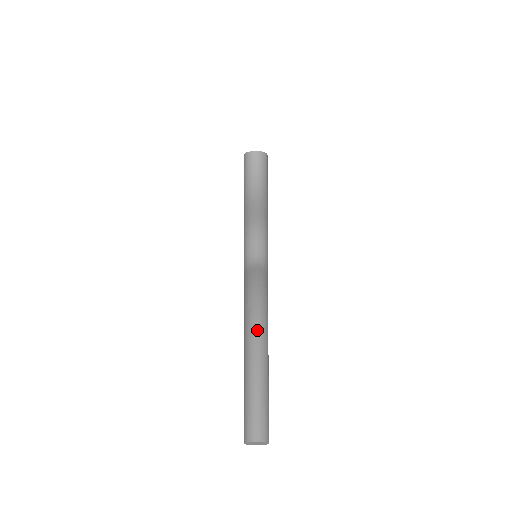
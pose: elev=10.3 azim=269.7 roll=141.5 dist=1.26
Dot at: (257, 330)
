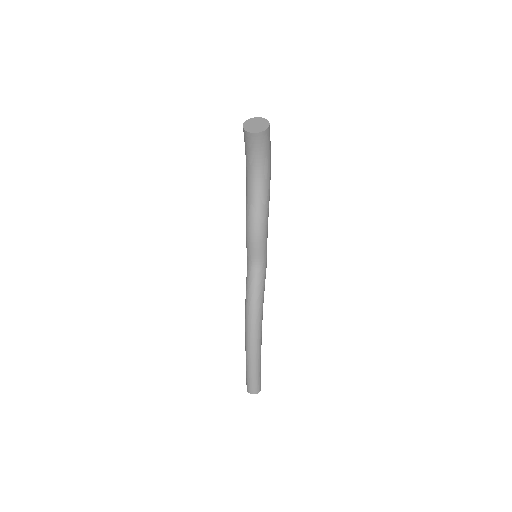
Dot at: (252, 337)
